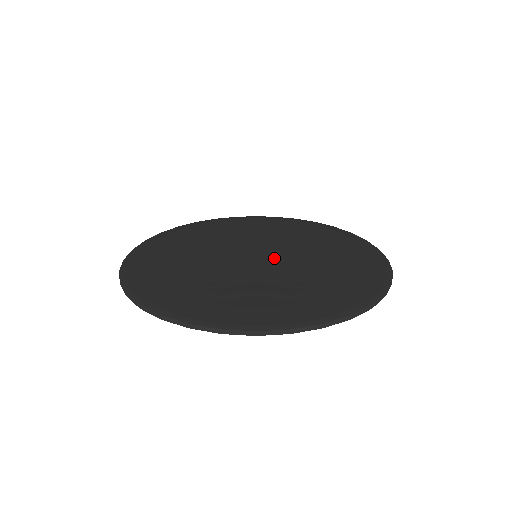
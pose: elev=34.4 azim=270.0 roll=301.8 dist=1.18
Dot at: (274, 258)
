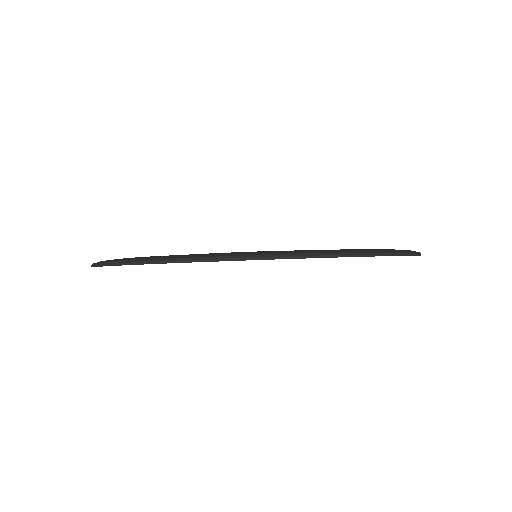
Dot at: occluded
